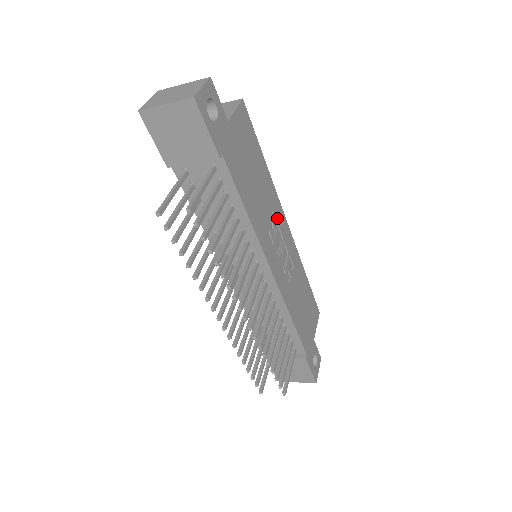
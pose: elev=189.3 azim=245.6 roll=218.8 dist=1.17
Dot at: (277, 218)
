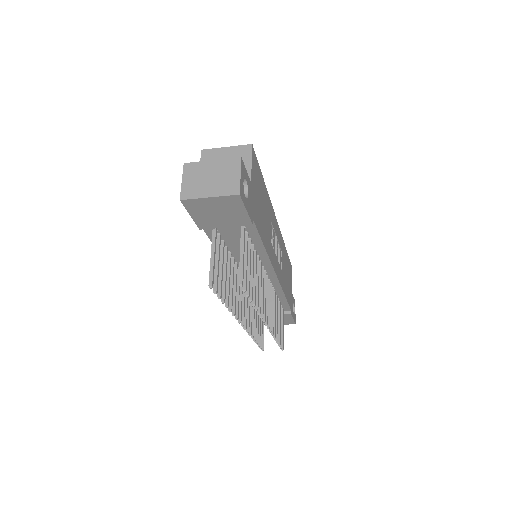
Dot at: (273, 224)
